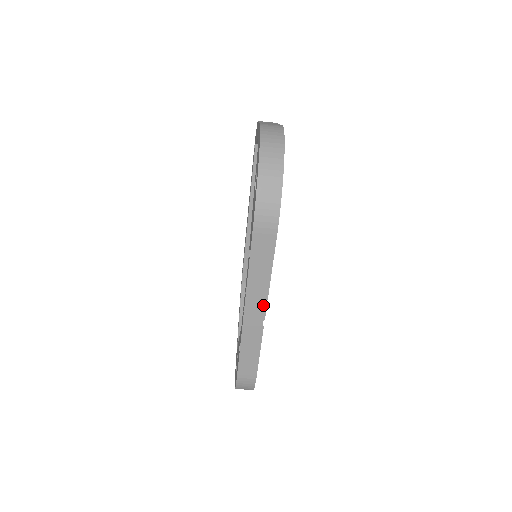
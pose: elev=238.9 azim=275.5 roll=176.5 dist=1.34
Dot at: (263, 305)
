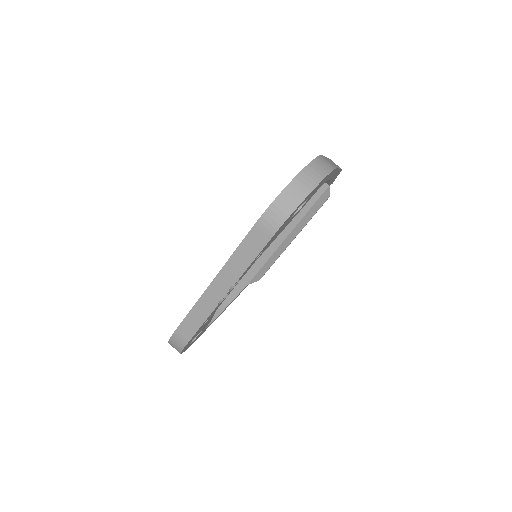
Dot at: (228, 287)
